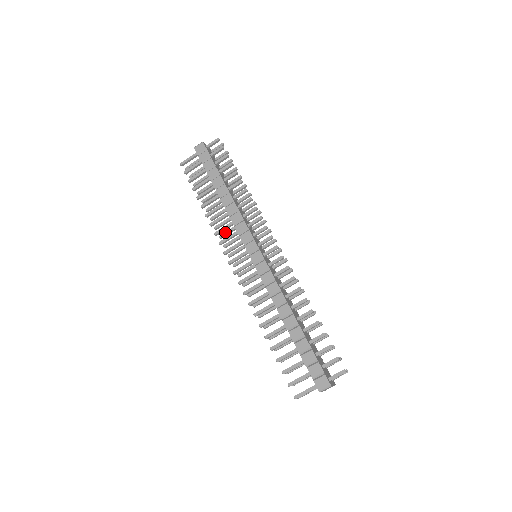
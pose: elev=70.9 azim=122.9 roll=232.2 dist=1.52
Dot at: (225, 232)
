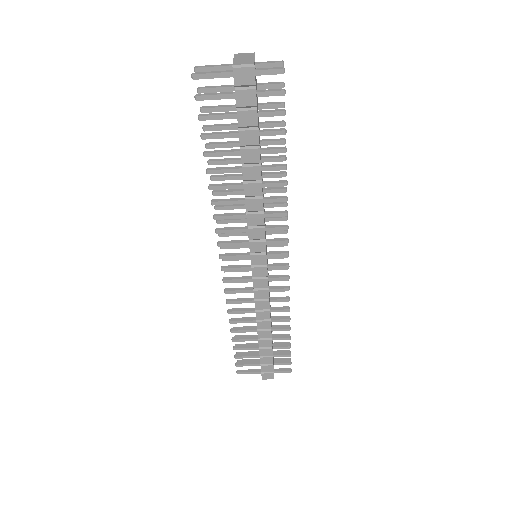
Dot at: (226, 207)
